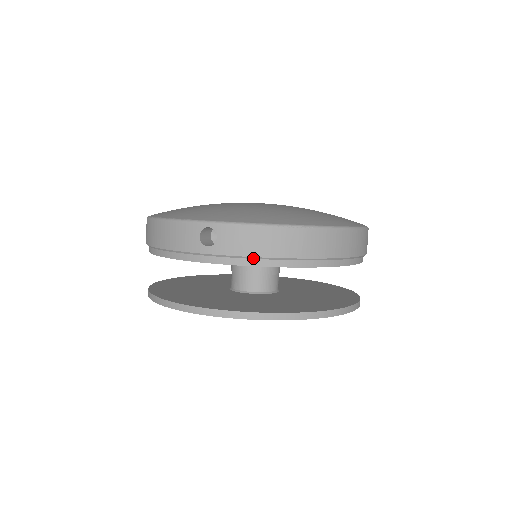
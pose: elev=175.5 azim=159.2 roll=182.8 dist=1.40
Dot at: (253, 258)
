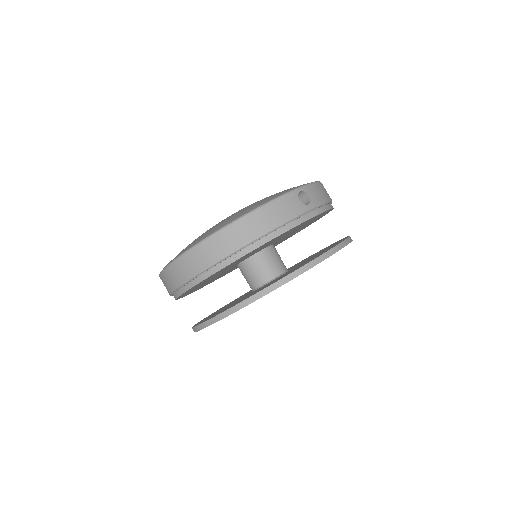
Dot at: (327, 203)
